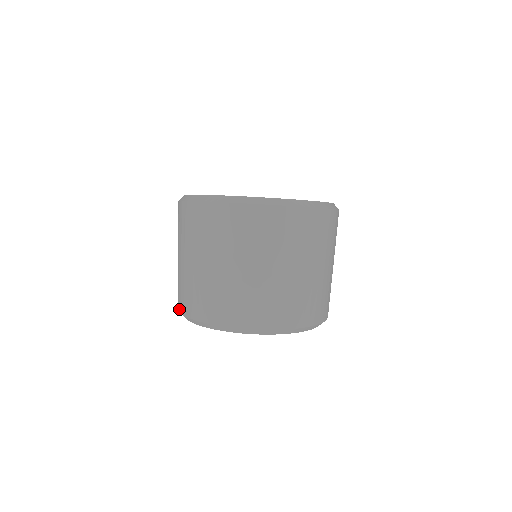
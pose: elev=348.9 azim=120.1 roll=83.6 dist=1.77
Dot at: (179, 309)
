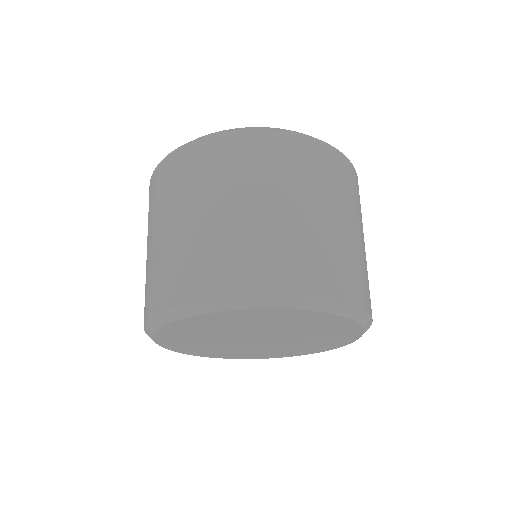
Dot at: (182, 298)
